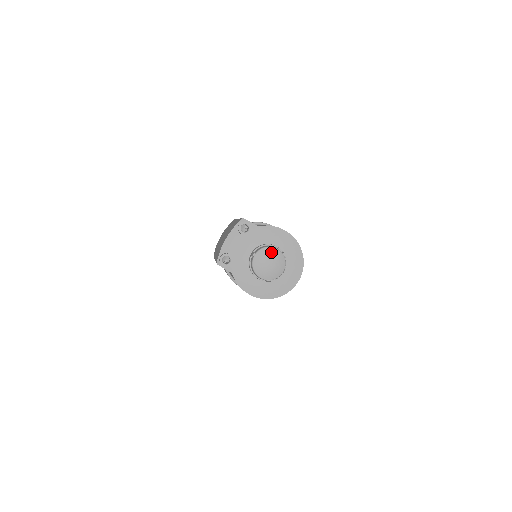
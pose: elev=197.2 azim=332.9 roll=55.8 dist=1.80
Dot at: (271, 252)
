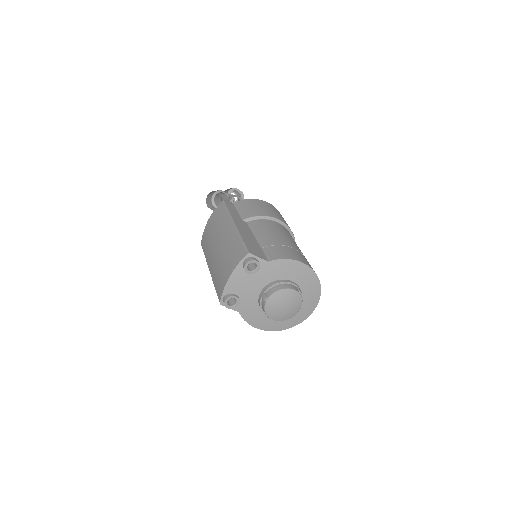
Dot at: (286, 295)
